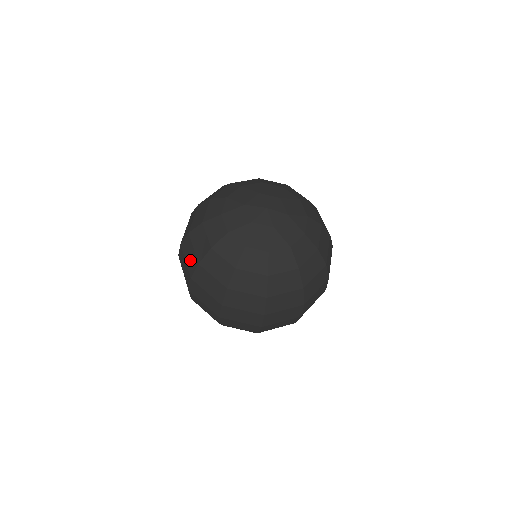
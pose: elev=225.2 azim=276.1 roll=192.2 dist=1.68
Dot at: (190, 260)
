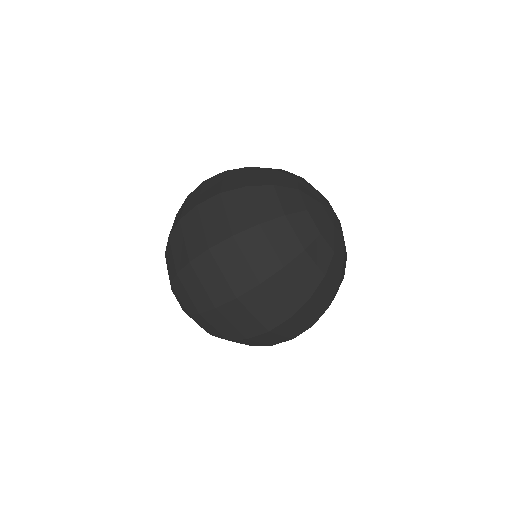
Dot at: (261, 260)
